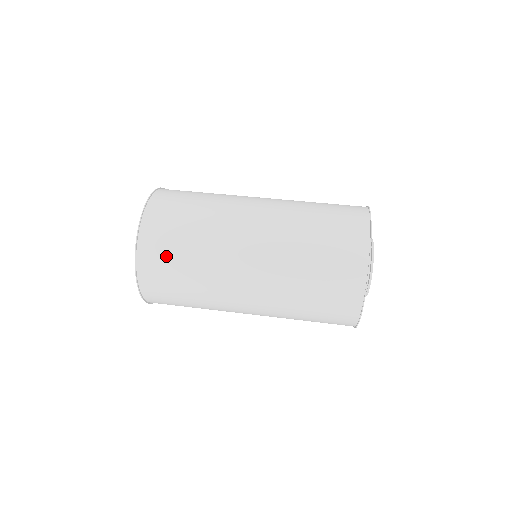
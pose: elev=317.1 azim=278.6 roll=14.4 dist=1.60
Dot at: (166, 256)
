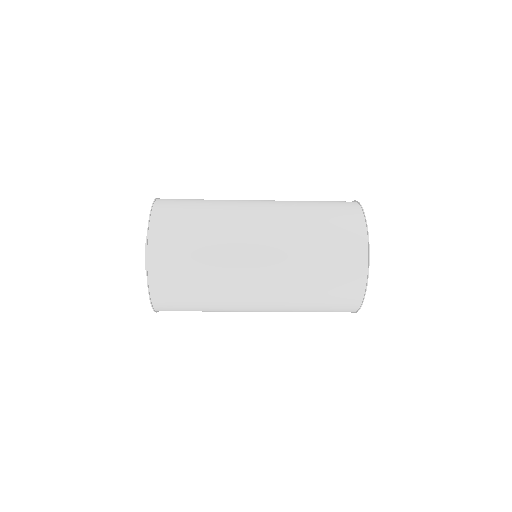
Dot at: (178, 245)
